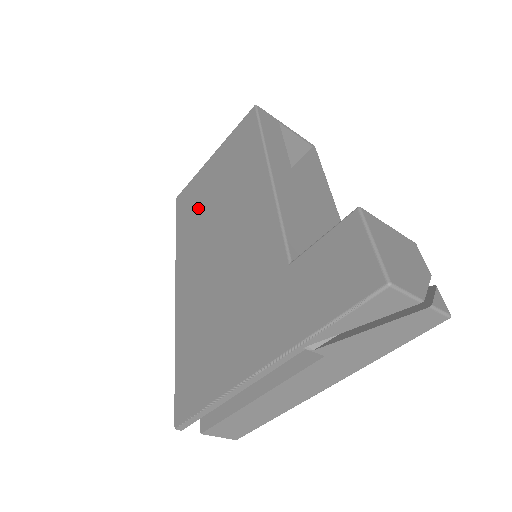
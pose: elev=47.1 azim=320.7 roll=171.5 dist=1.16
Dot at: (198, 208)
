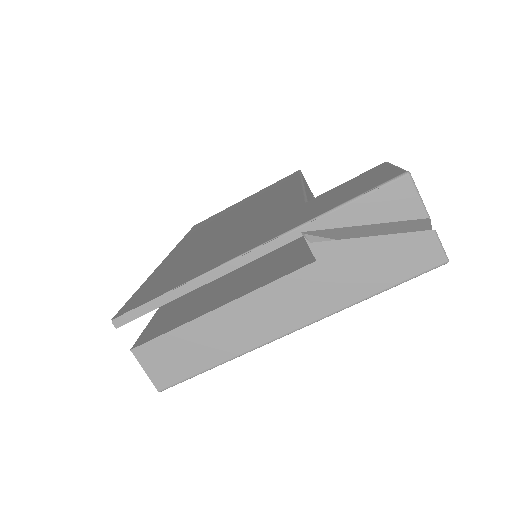
Dot at: (217, 220)
